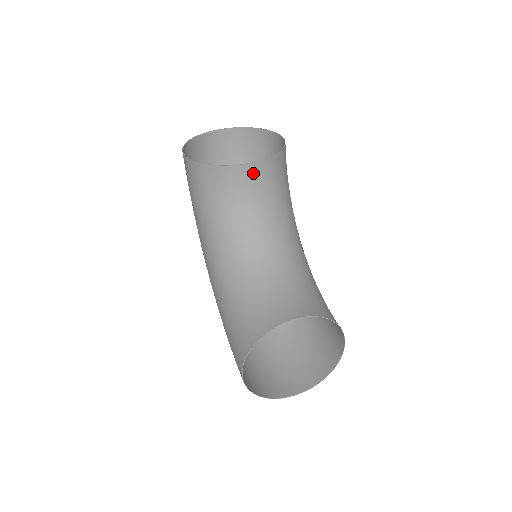
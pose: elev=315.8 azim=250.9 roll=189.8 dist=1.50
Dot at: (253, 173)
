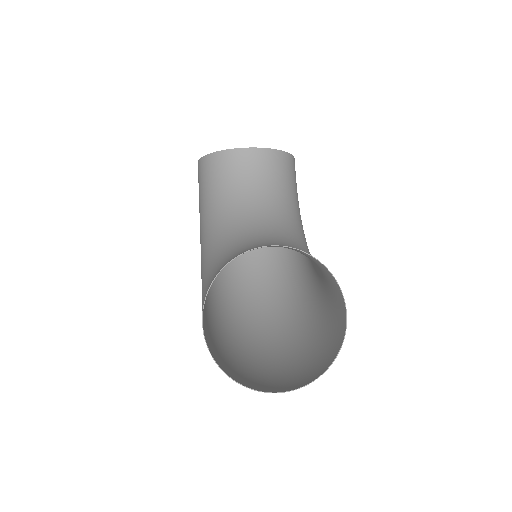
Dot at: (254, 158)
